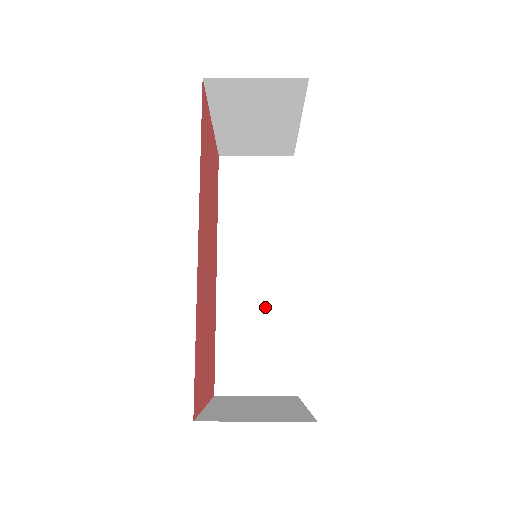
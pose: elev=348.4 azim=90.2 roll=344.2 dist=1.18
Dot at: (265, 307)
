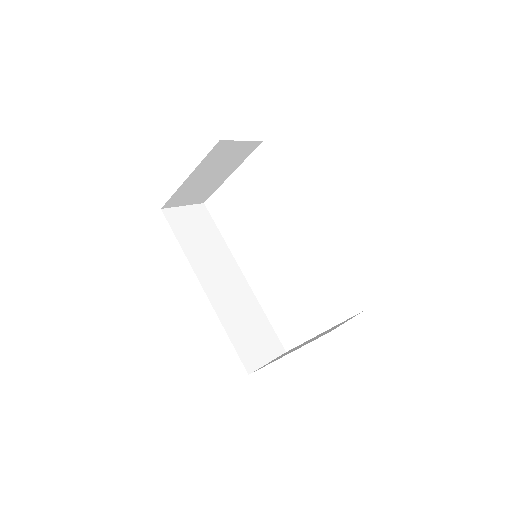
Dot at: (242, 304)
